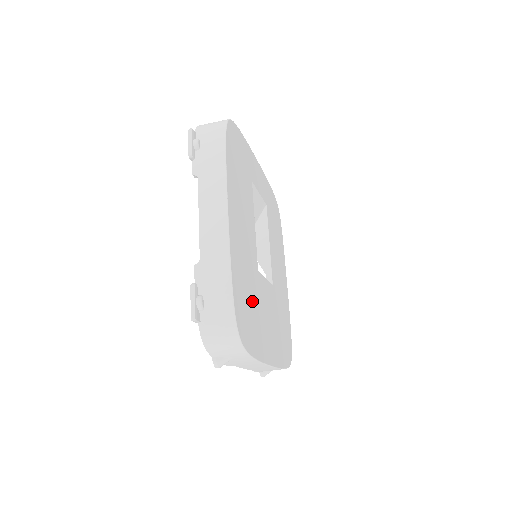
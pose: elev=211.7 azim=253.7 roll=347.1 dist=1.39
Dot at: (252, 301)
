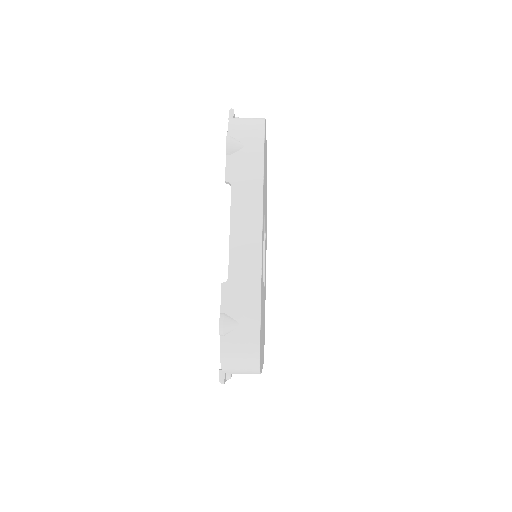
Dot at: (264, 315)
